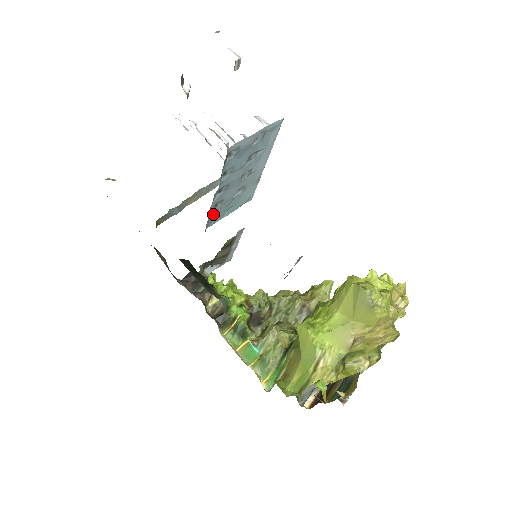
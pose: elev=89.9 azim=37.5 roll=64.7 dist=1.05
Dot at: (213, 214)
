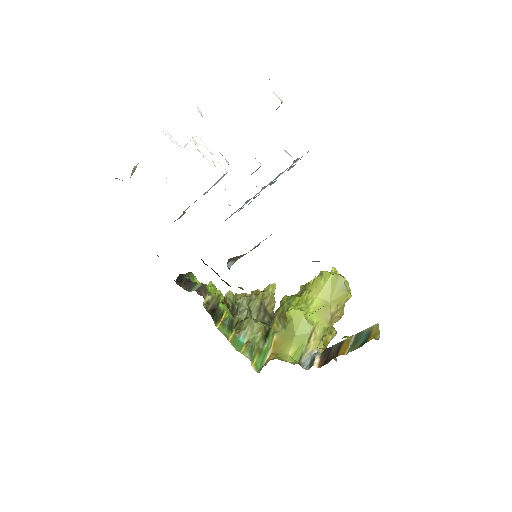
Dot at: occluded
